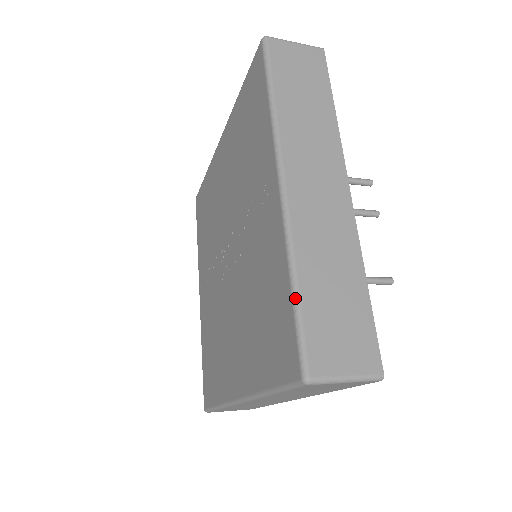
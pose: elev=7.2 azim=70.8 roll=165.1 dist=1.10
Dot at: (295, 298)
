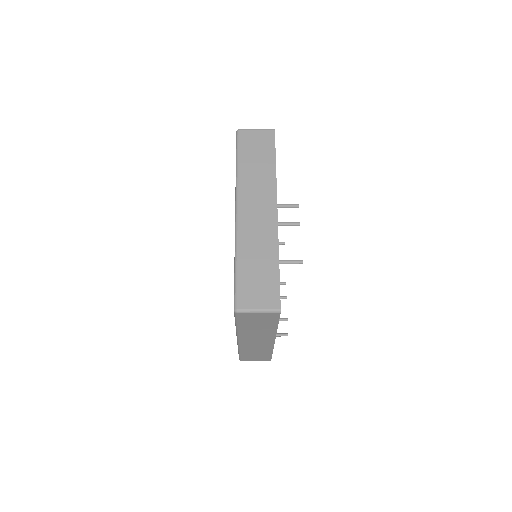
Dot at: (235, 271)
